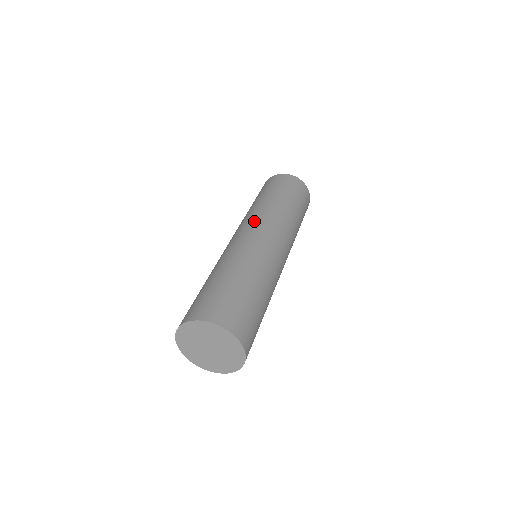
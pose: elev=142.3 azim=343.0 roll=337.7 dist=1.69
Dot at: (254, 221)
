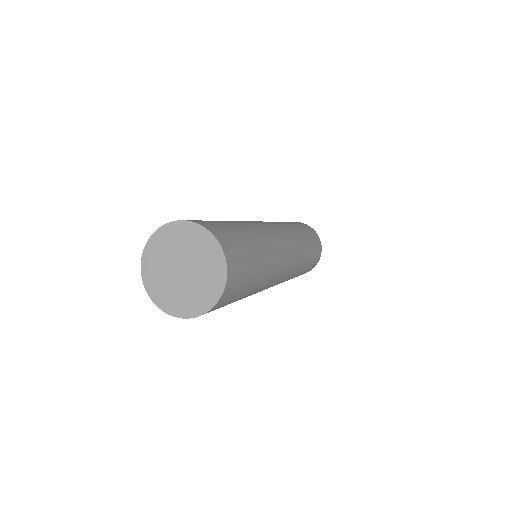
Dot at: occluded
